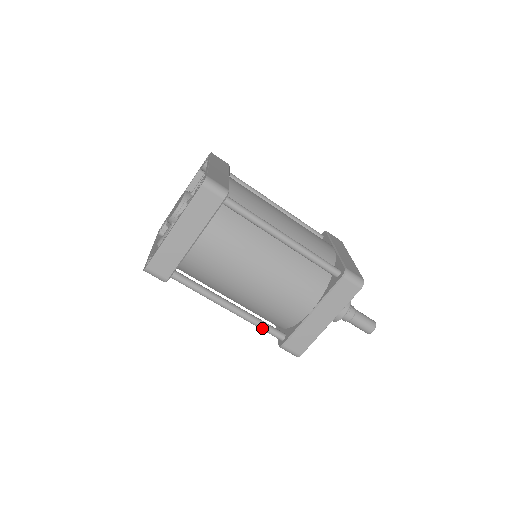
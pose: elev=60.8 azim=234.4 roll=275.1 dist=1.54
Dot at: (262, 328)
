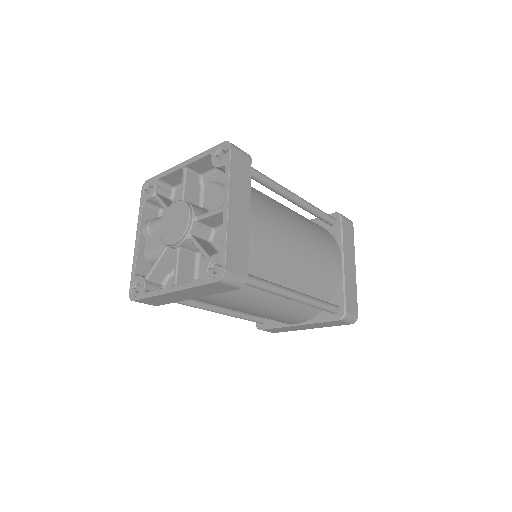
Dot at: (244, 319)
